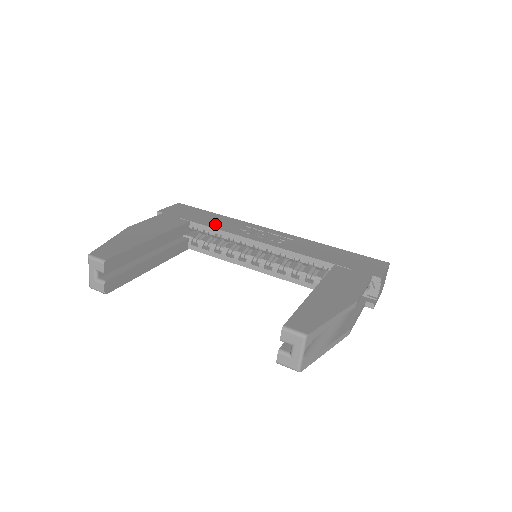
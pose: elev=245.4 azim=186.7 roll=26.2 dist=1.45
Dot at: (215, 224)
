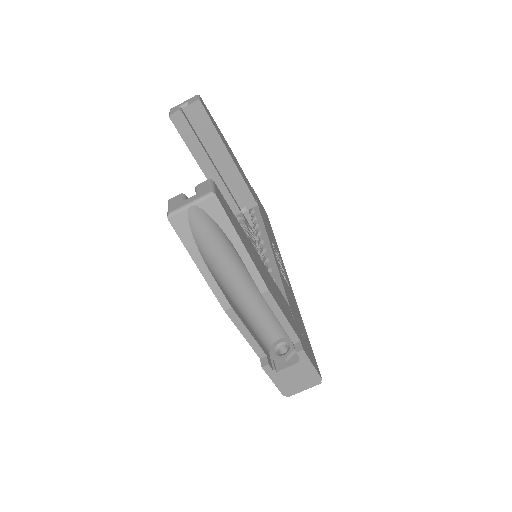
Dot at: (266, 225)
